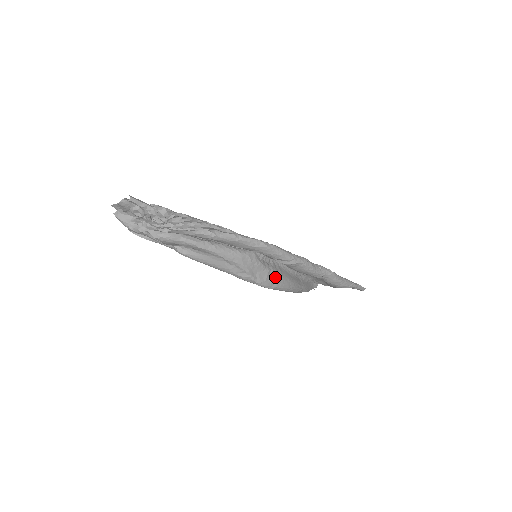
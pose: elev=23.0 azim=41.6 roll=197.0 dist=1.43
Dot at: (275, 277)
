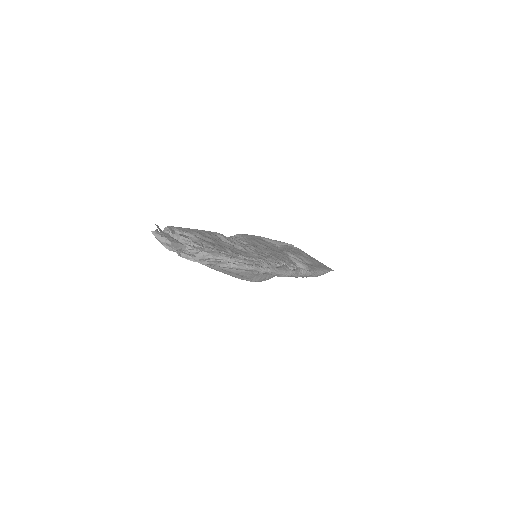
Dot at: (267, 275)
